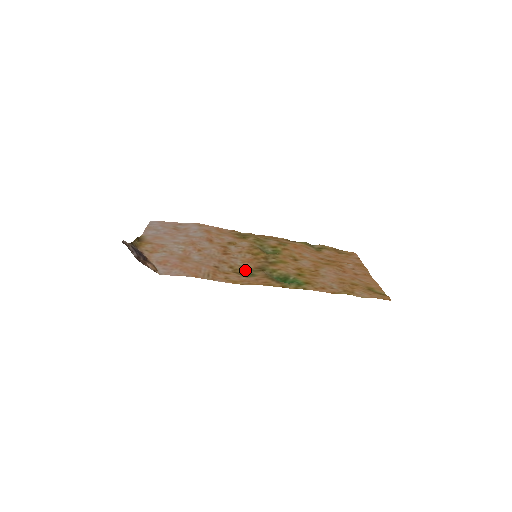
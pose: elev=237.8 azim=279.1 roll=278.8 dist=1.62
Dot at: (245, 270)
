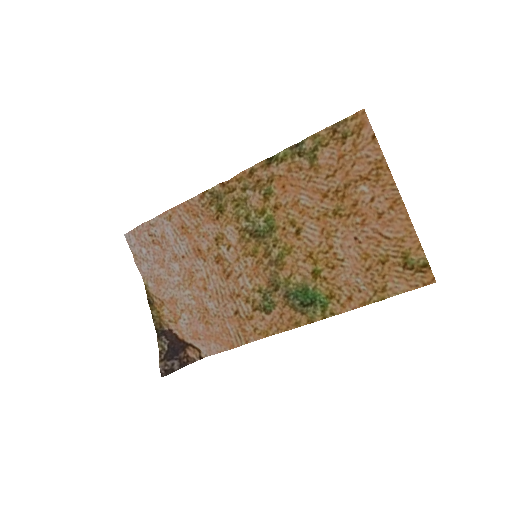
Dot at: (261, 297)
